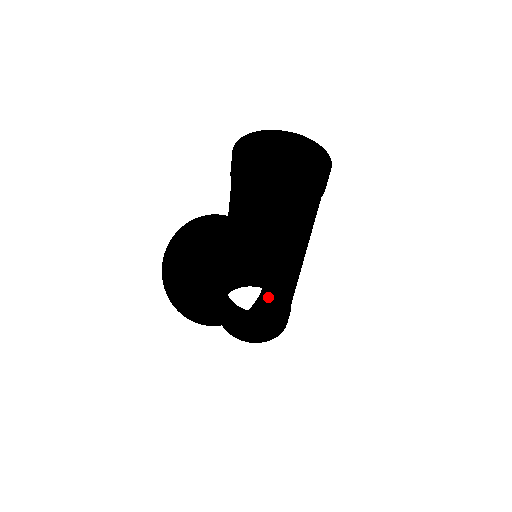
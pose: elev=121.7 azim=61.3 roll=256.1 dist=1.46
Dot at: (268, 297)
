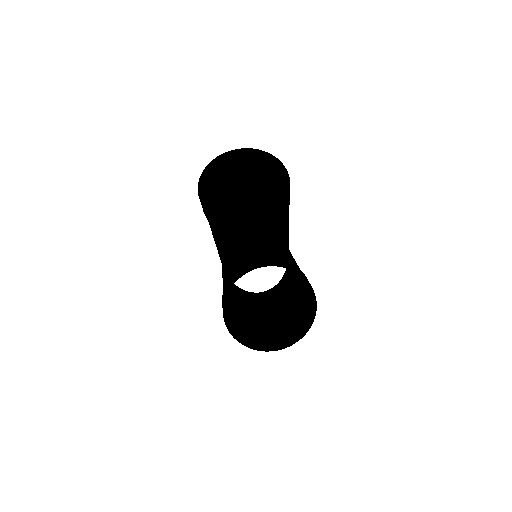
Dot at: occluded
